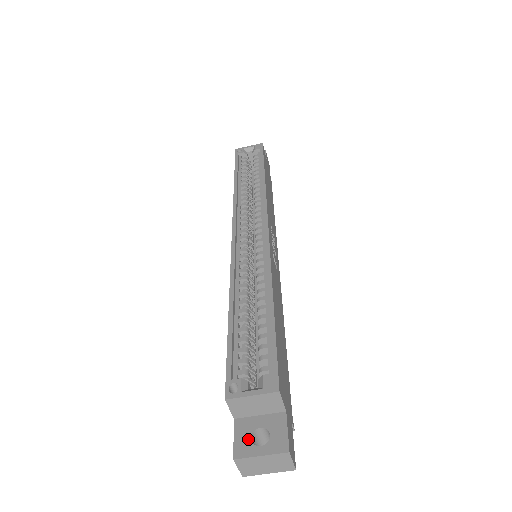
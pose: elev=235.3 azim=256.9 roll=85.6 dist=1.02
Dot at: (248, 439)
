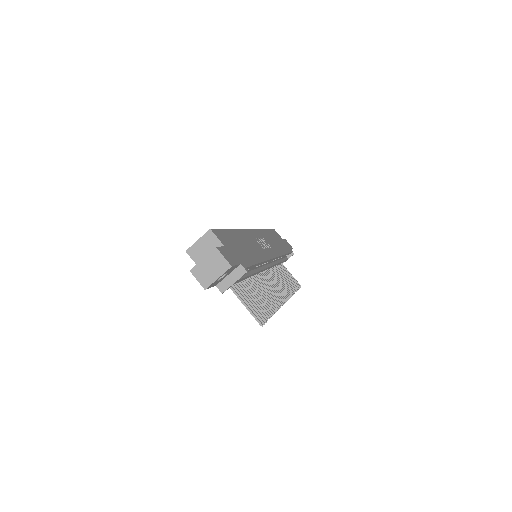
Dot at: occluded
